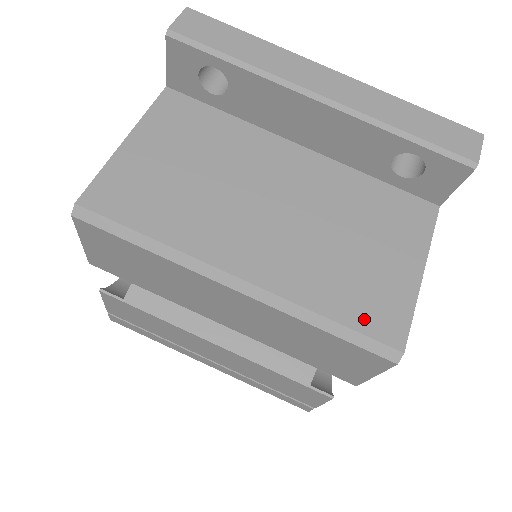
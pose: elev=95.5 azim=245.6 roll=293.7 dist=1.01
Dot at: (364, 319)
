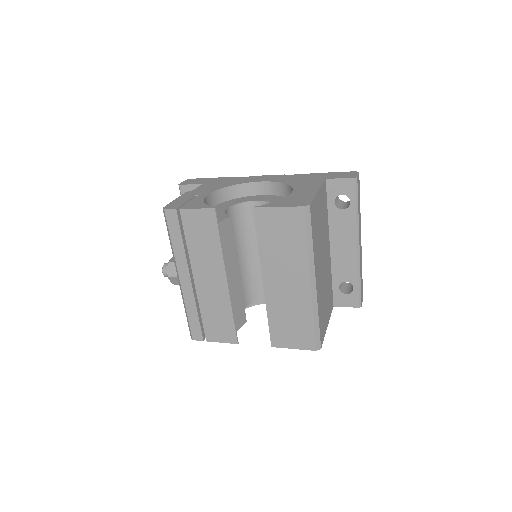
Dot at: (321, 328)
